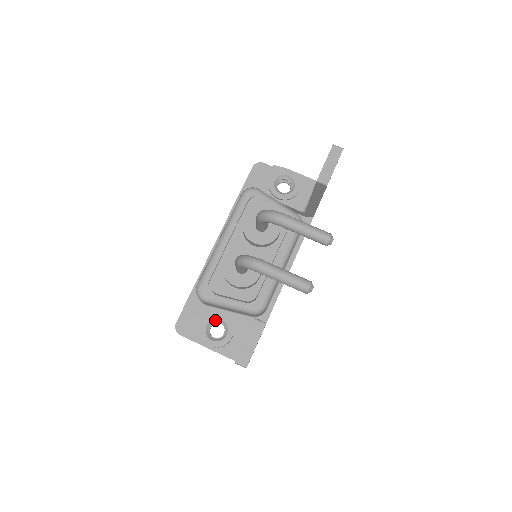
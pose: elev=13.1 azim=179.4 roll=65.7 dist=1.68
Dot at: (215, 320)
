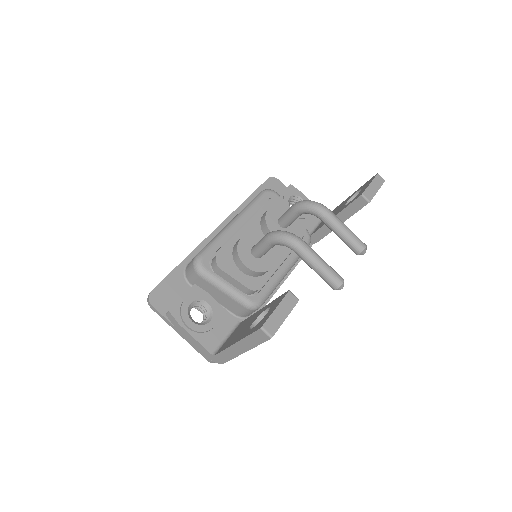
Dot at: (201, 301)
